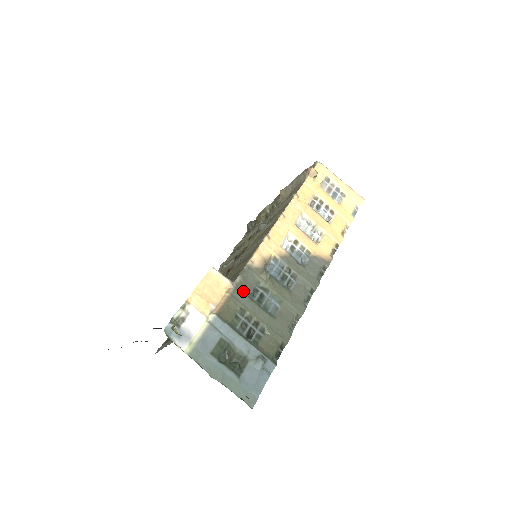
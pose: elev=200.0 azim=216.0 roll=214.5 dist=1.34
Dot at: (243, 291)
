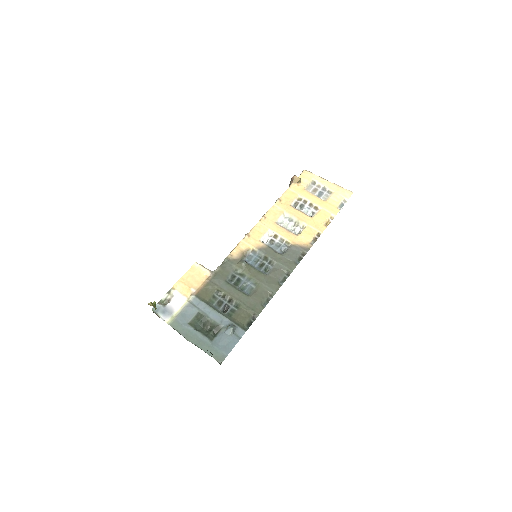
Dot at: (221, 277)
